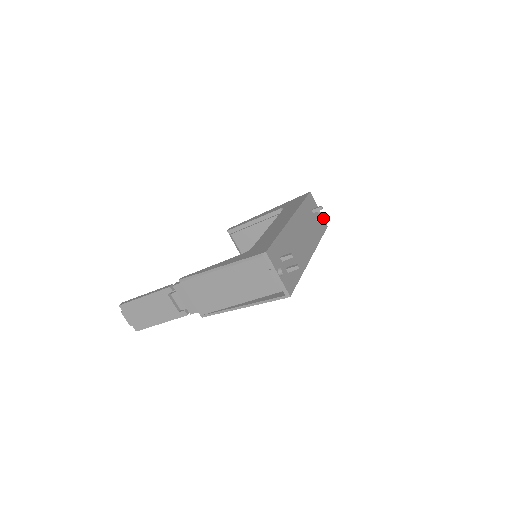
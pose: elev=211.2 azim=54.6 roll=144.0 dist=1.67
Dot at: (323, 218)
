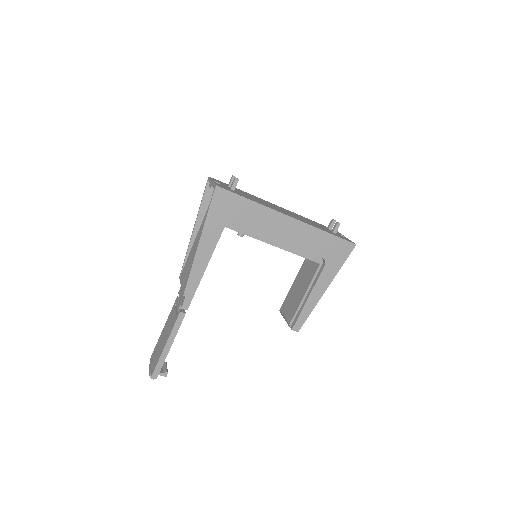
Dot at: (335, 225)
